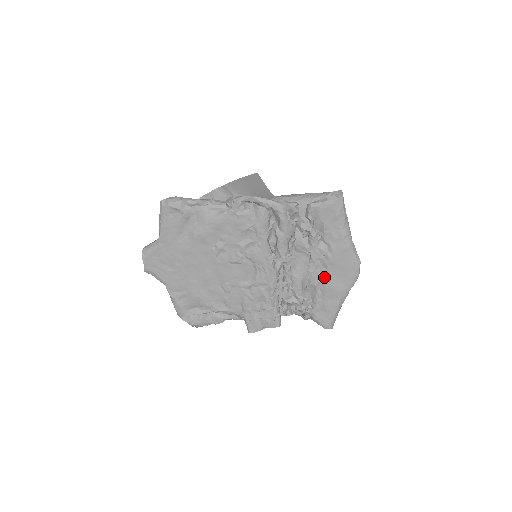
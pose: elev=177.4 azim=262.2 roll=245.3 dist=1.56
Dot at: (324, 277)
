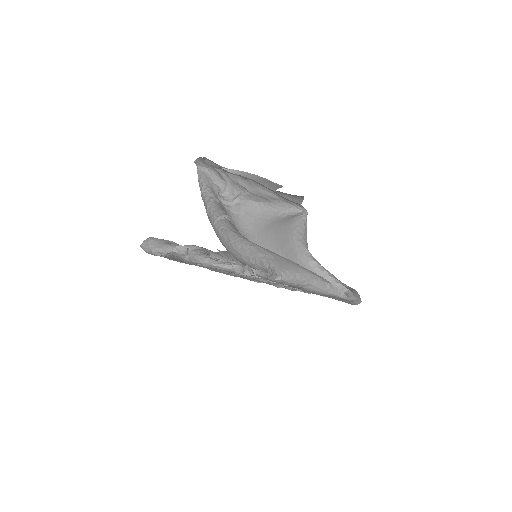
Dot at: occluded
